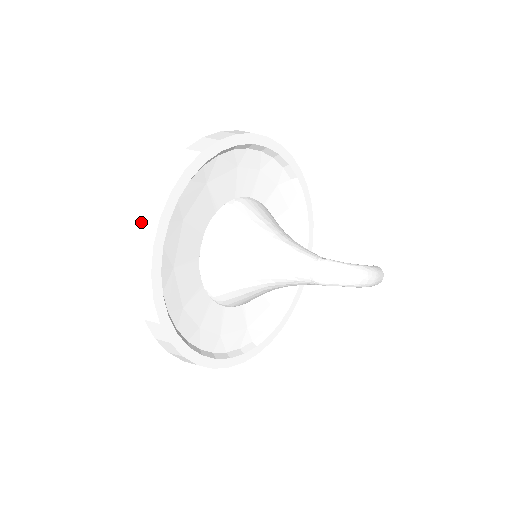
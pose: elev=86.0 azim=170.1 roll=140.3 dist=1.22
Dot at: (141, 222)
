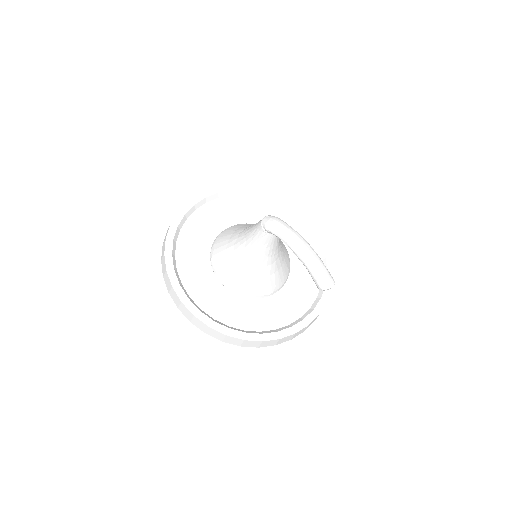
Dot at: occluded
